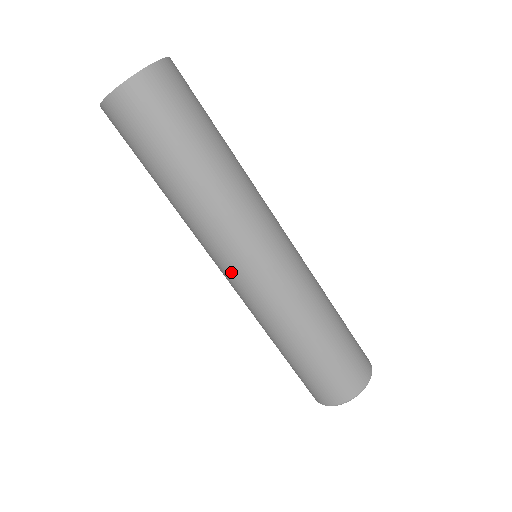
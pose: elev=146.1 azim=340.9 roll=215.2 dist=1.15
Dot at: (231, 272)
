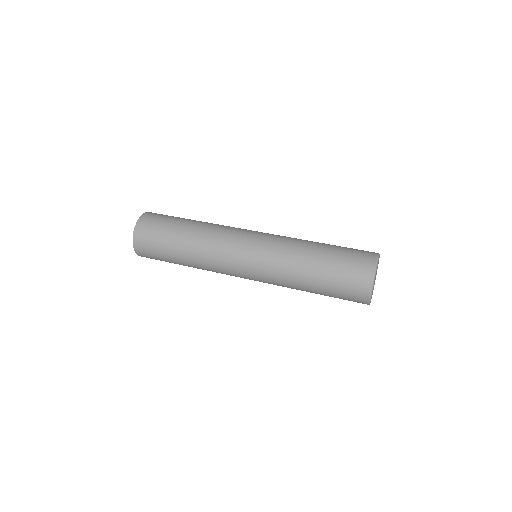
Dot at: (243, 274)
